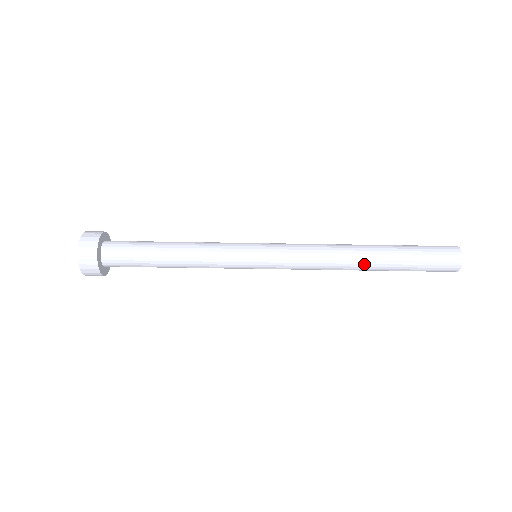
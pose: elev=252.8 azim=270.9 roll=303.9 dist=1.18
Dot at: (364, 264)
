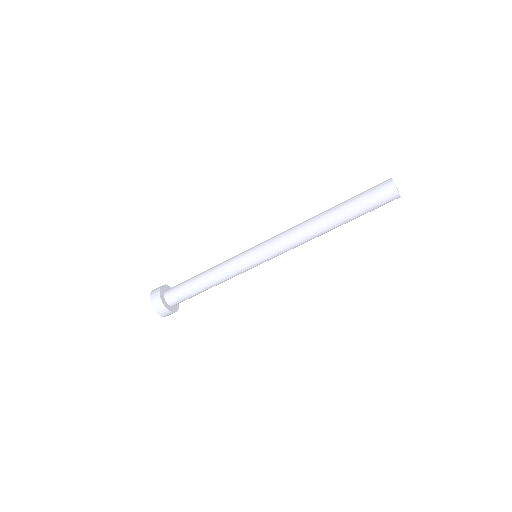
Dot at: (326, 227)
